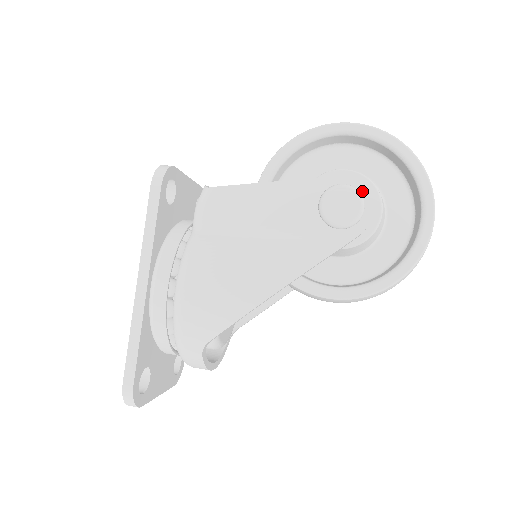
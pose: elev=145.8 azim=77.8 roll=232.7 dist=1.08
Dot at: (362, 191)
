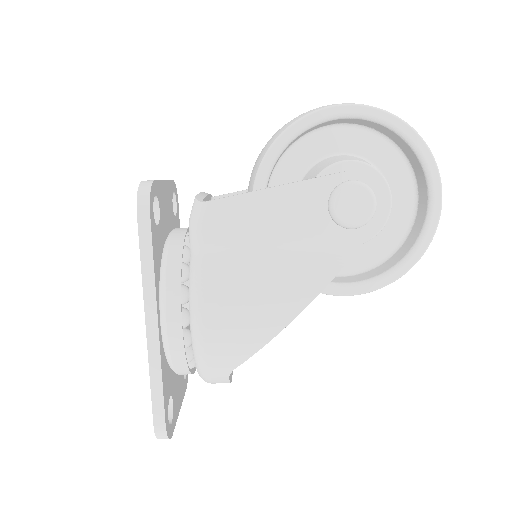
Dot at: (372, 185)
